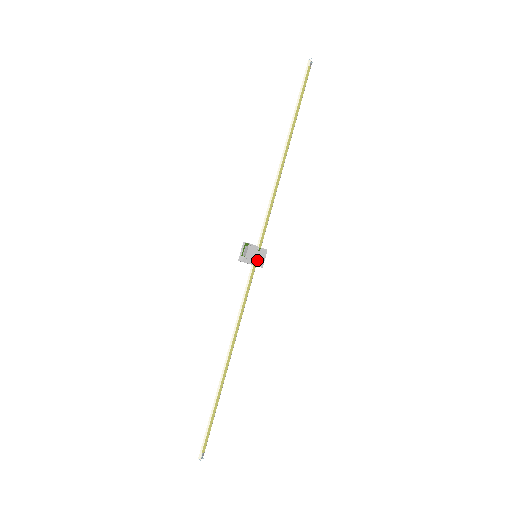
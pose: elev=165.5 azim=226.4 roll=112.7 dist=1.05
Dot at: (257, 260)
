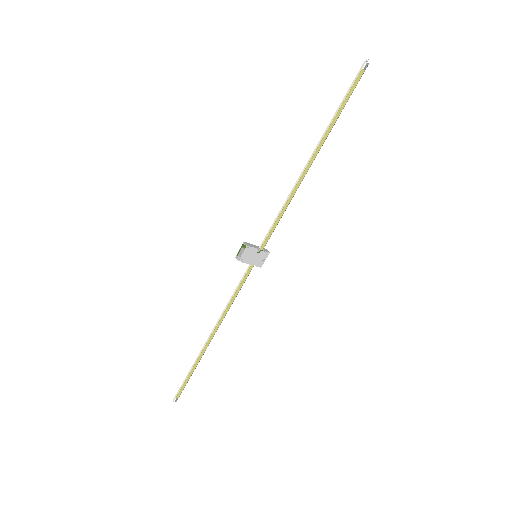
Dot at: (255, 260)
